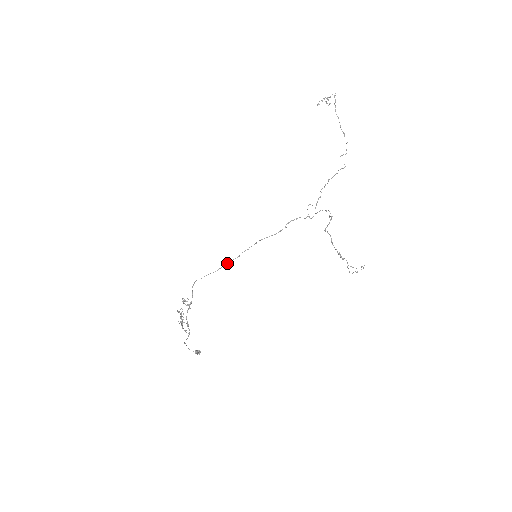
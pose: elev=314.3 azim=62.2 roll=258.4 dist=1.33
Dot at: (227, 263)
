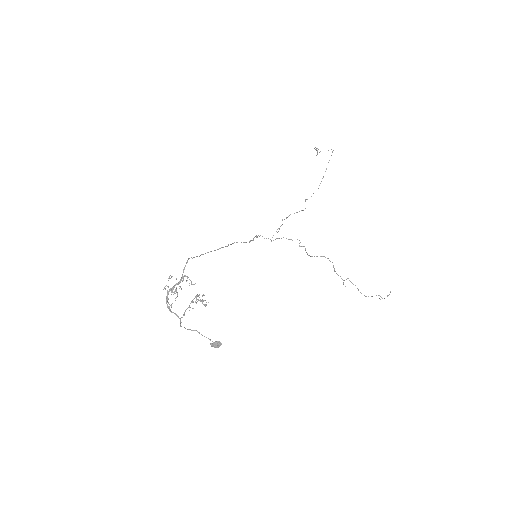
Dot at: (207, 252)
